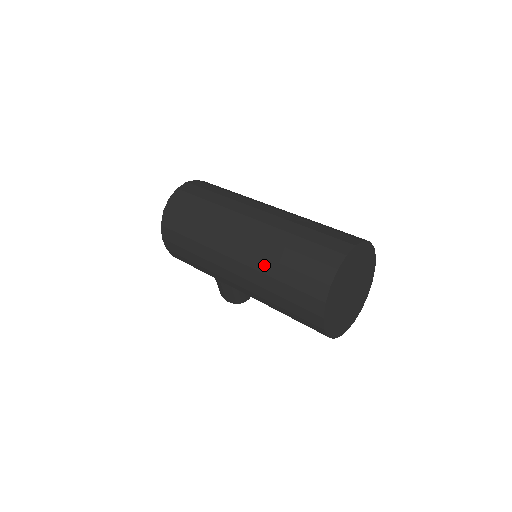
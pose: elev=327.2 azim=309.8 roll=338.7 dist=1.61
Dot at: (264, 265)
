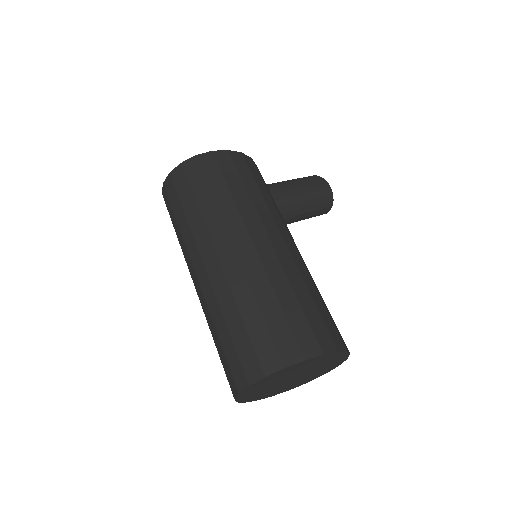
Dot at: occluded
